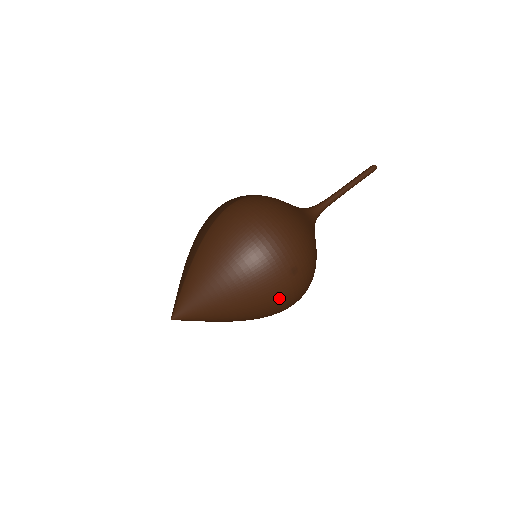
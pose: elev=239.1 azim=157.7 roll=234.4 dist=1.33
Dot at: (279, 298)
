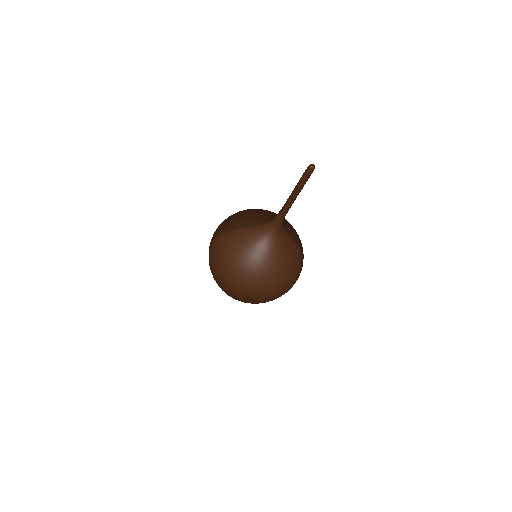
Dot at: occluded
